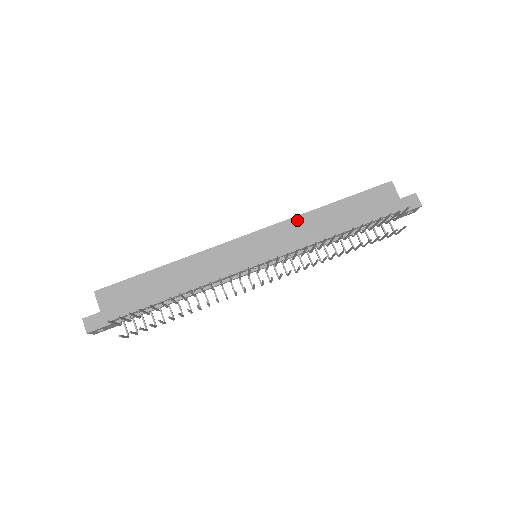
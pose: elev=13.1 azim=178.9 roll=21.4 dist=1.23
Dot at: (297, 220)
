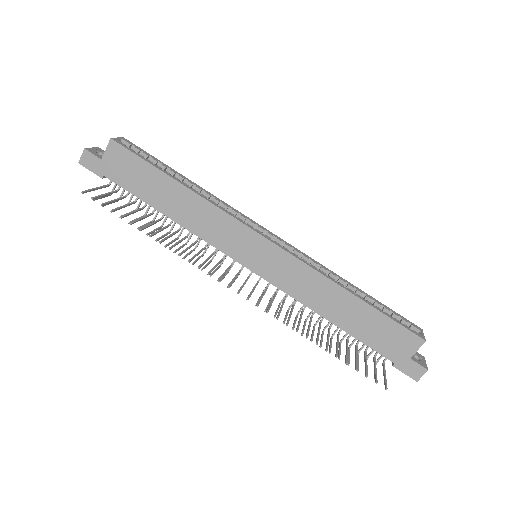
Dot at: (315, 275)
